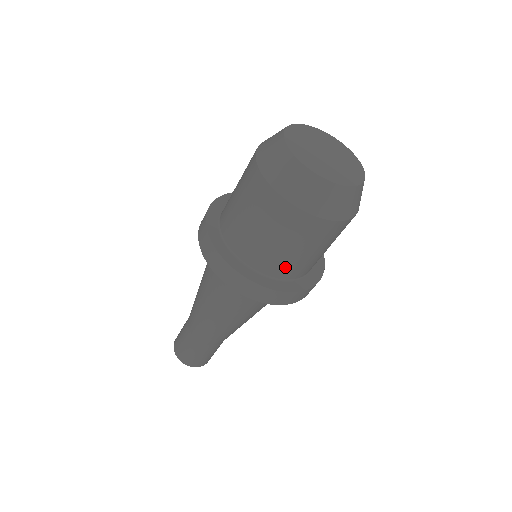
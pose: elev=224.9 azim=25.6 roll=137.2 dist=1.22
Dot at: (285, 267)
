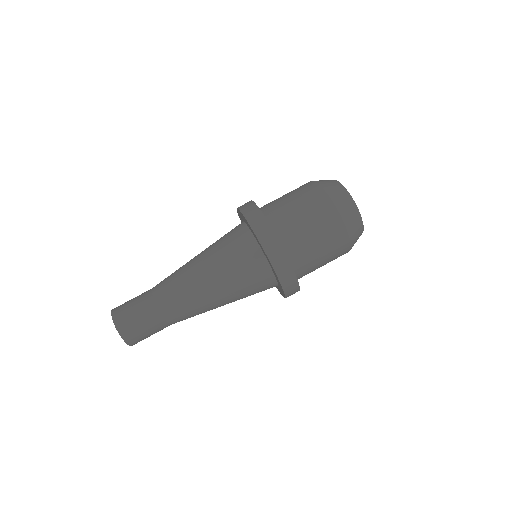
Dot at: (290, 233)
